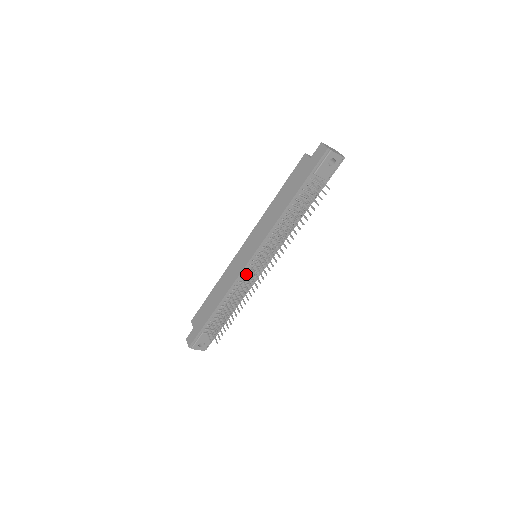
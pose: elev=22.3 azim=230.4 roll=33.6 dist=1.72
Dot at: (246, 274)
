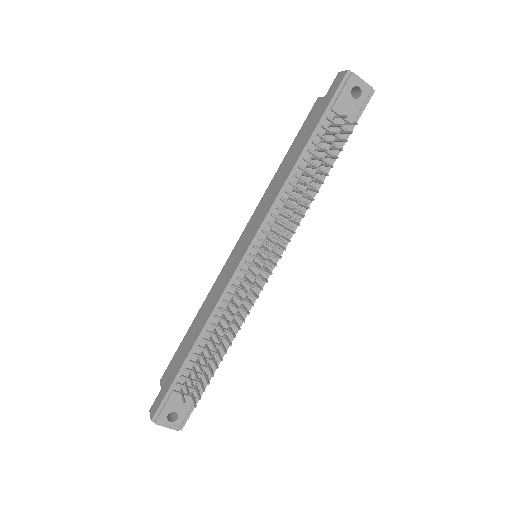
Dot at: (240, 279)
